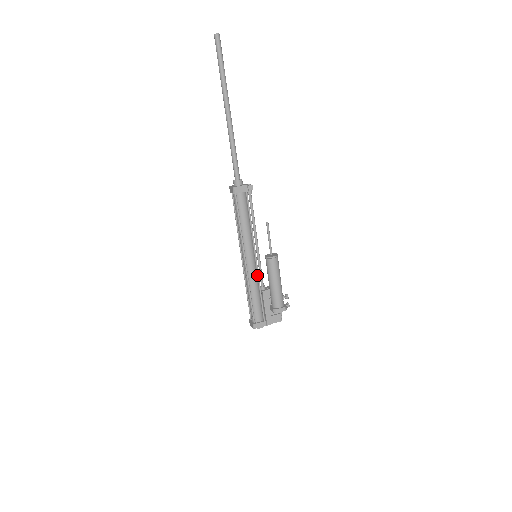
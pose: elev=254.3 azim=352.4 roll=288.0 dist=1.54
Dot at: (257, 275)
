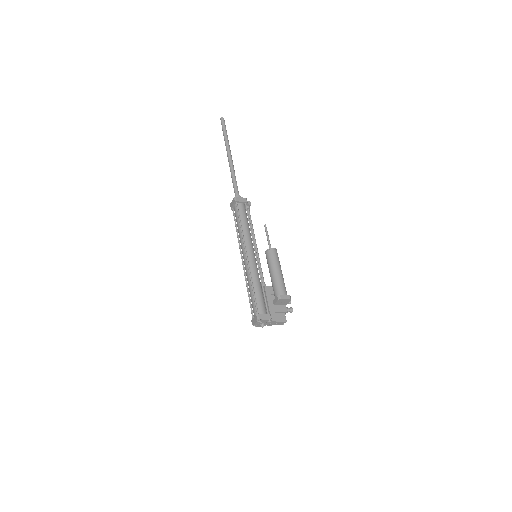
Dot at: (258, 269)
